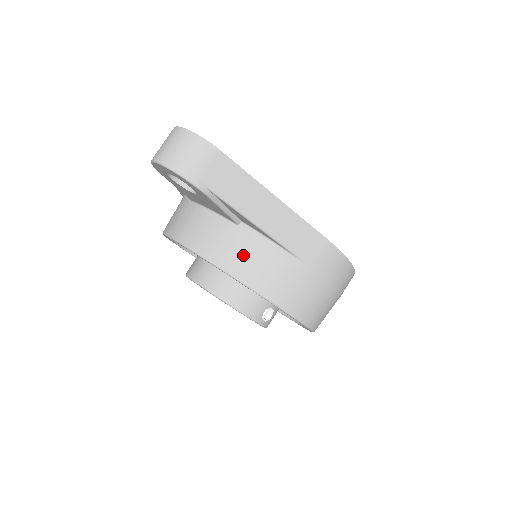
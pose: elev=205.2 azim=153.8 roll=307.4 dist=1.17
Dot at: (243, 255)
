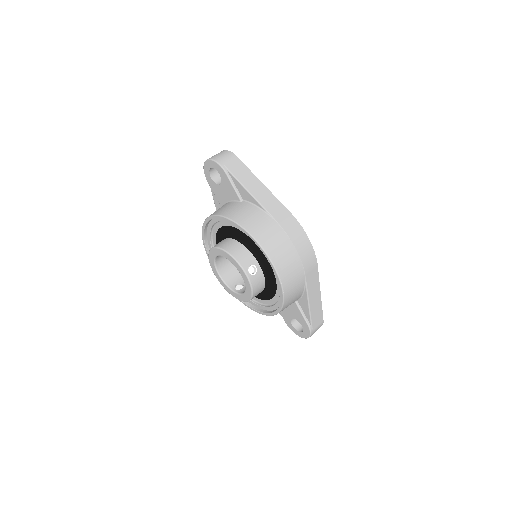
Dot at: (239, 211)
